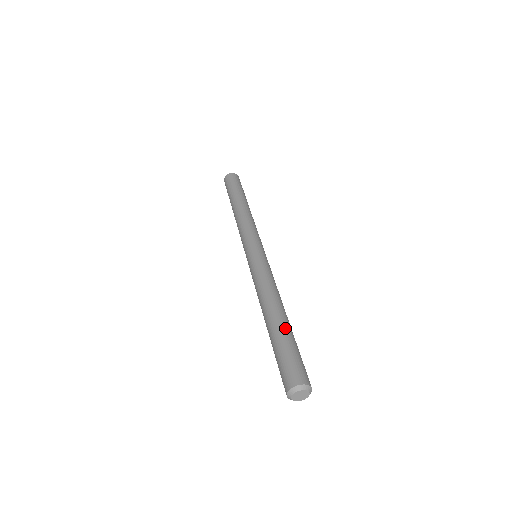
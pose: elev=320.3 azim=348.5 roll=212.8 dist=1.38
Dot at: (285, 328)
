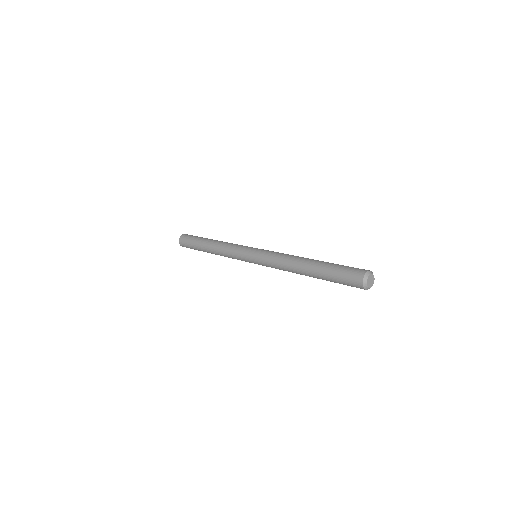
Dot at: (321, 265)
